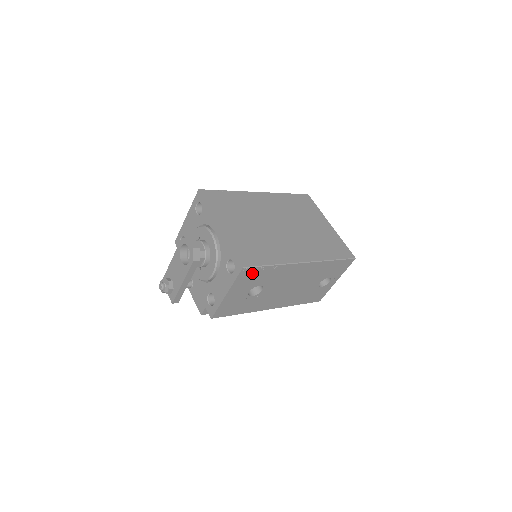
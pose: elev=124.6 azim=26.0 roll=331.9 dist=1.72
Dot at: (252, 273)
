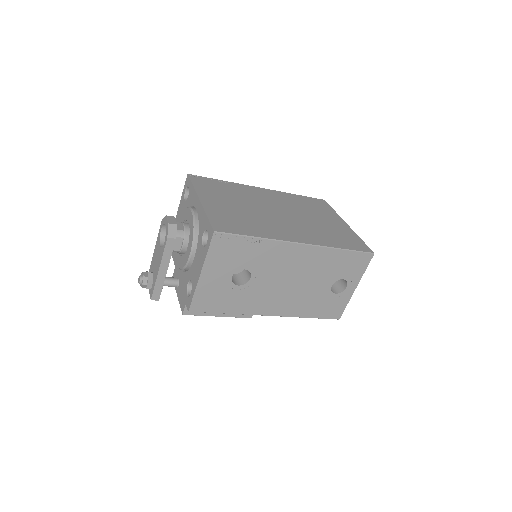
Dot at: (229, 244)
